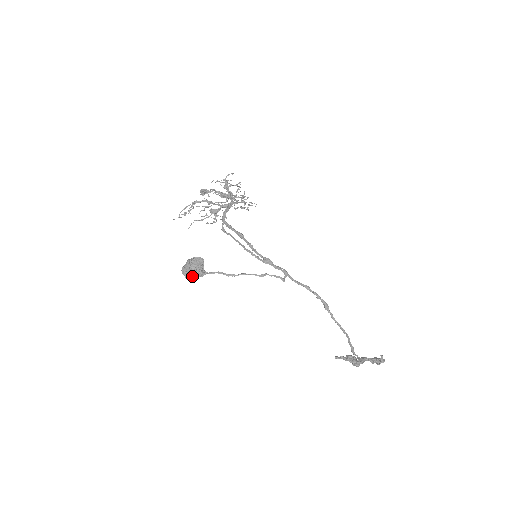
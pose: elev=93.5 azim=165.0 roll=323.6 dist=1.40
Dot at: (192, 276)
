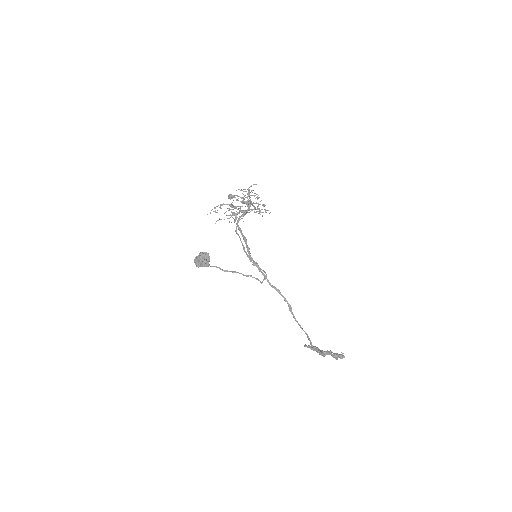
Dot at: (200, 266)
